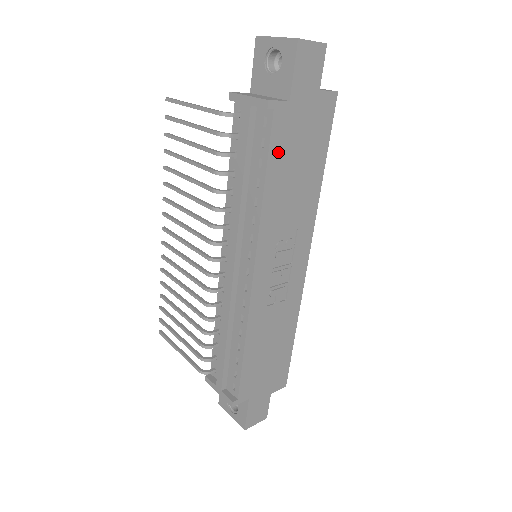
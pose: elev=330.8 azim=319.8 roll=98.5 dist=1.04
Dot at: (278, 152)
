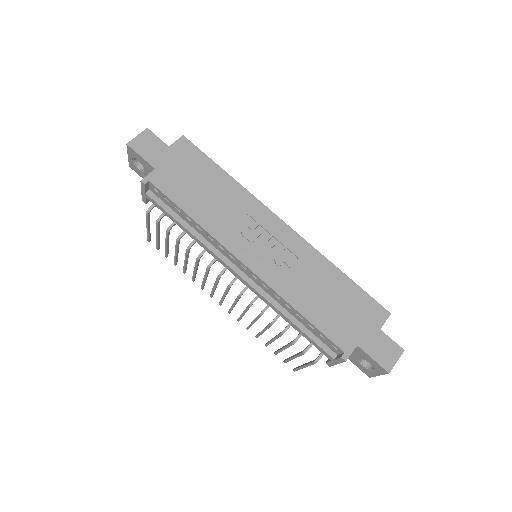
Dot at: (178, 194)
